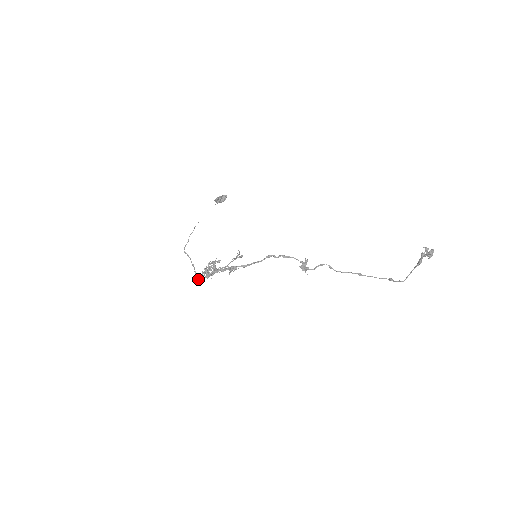
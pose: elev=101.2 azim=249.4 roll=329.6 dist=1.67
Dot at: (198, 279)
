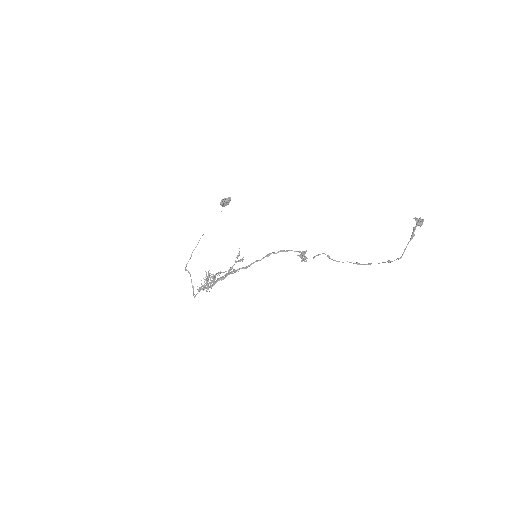
Dot at: (197, 289)
